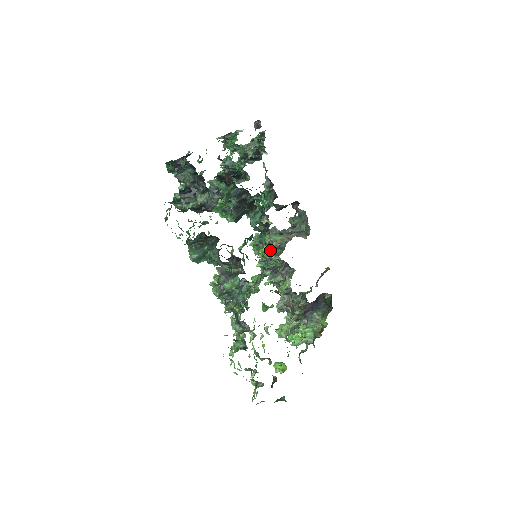
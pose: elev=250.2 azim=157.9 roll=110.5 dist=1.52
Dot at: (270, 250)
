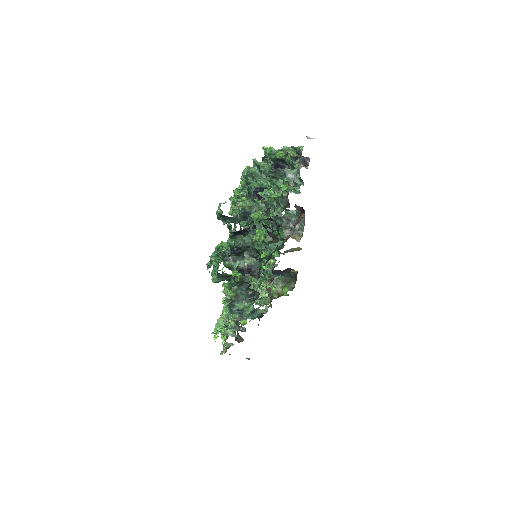
Dot at: occluded
